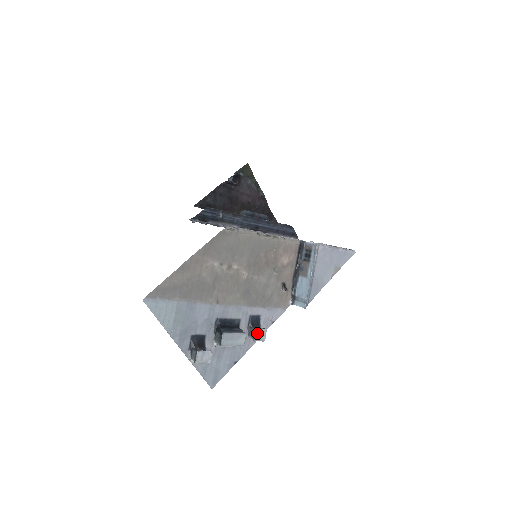
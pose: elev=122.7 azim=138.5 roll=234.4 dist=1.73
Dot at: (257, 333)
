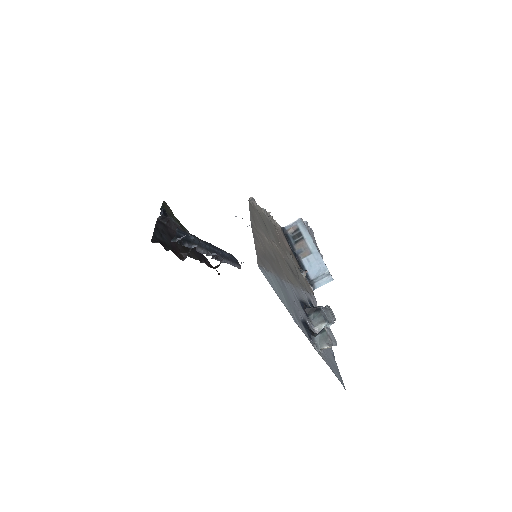
Dot at: (329, 310)
